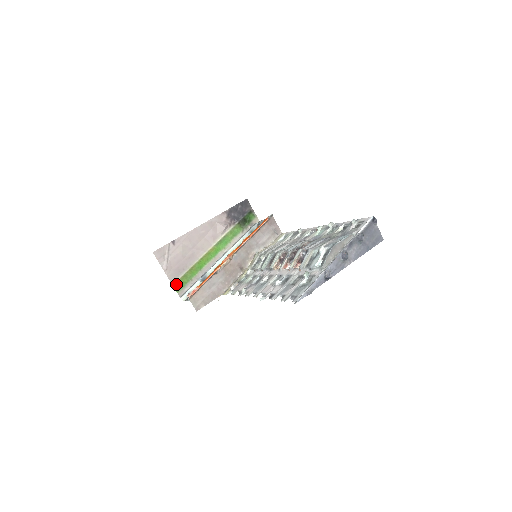
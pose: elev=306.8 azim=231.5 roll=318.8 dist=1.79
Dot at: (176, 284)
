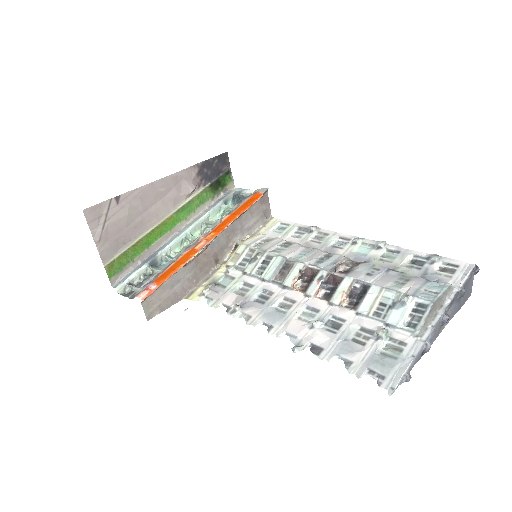
Dot at: (110, 265)
